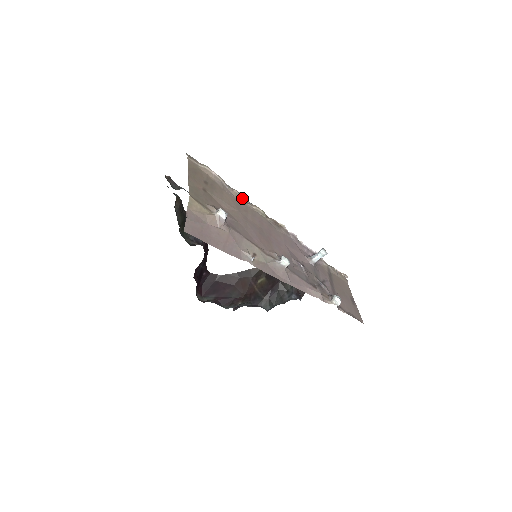
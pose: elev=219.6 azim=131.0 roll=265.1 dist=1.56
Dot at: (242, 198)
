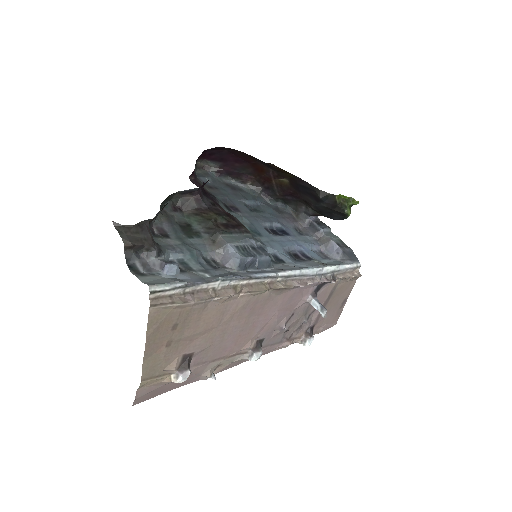
Dot at: (235, 295)
